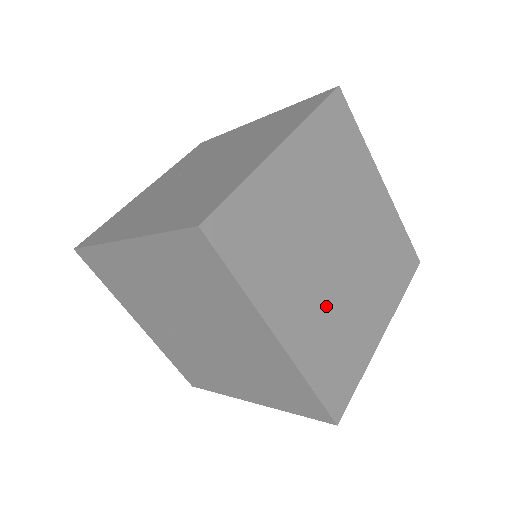
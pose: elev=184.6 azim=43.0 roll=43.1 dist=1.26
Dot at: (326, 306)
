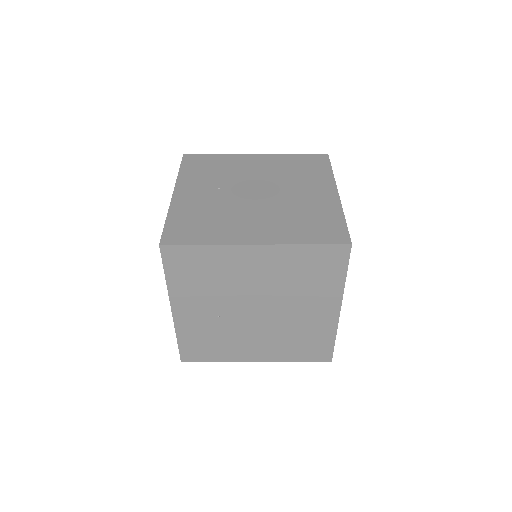
Dot at: occluded
